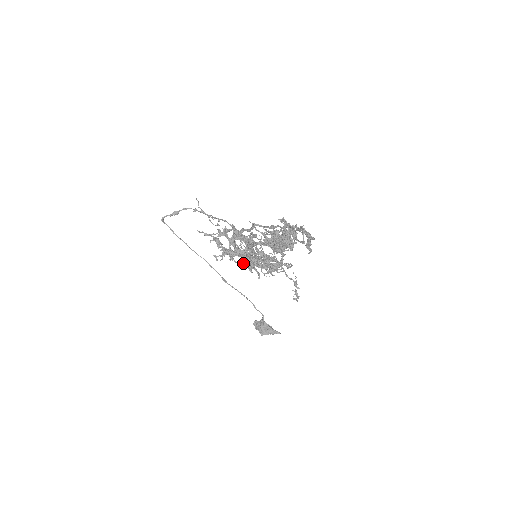
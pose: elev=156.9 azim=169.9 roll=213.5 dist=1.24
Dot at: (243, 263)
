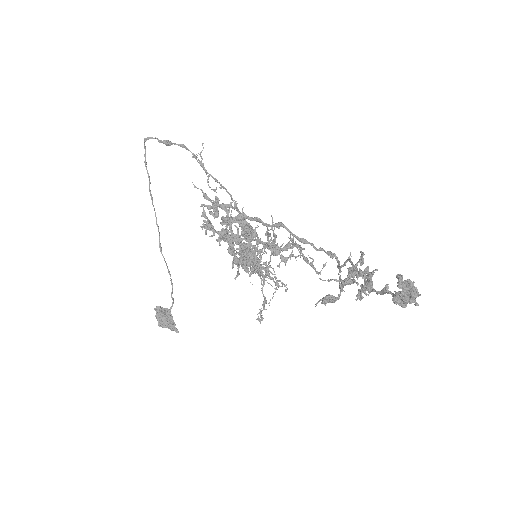
Dot at: (233, 254)
